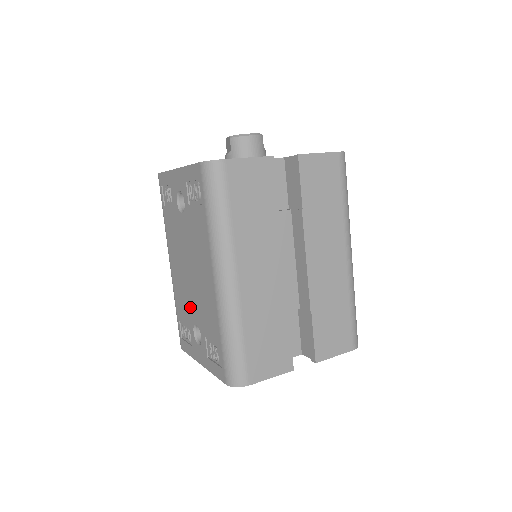
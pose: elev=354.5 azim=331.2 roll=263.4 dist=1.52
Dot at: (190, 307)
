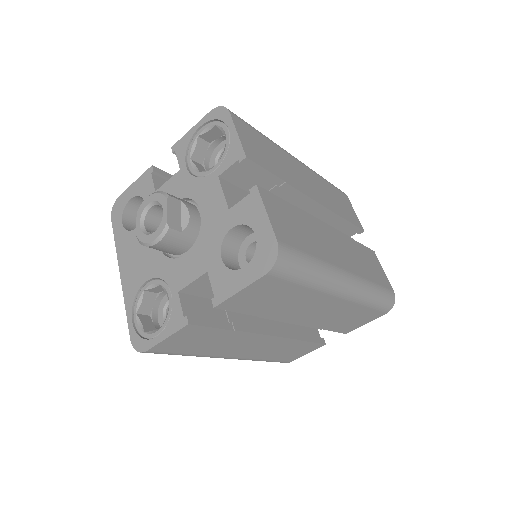
Dot at: occluded
